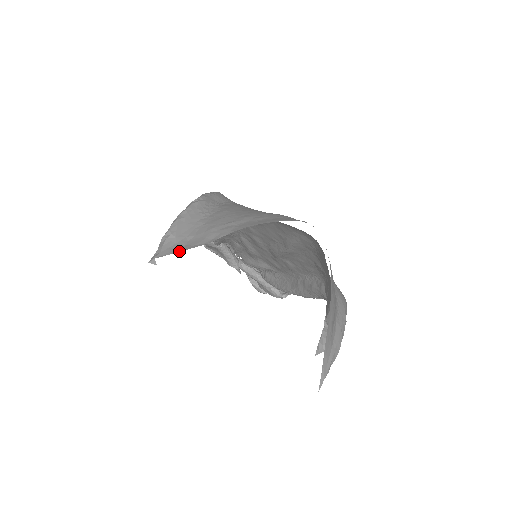
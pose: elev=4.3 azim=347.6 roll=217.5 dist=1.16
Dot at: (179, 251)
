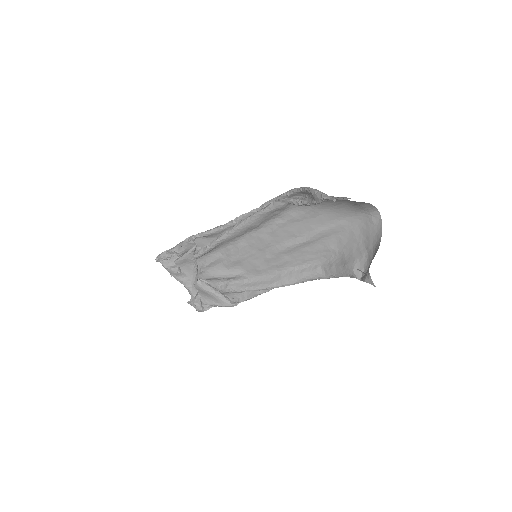
Dot at: occluded
